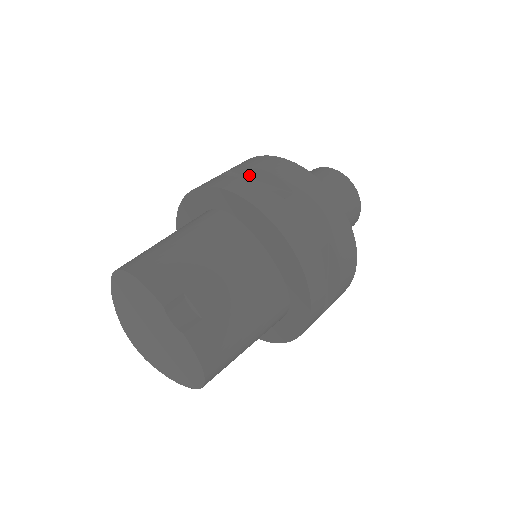
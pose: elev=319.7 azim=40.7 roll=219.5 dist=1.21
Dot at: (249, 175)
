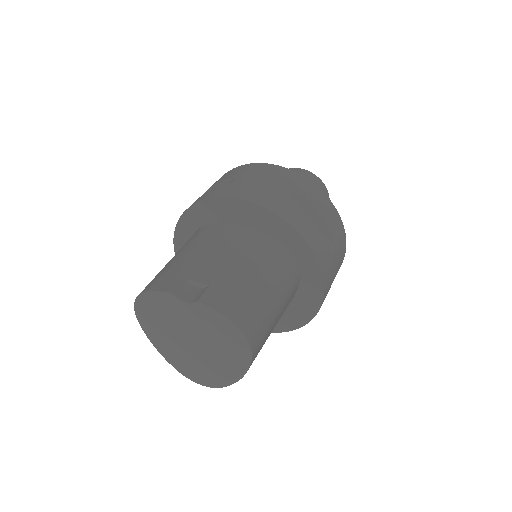
Dot at: occluded
